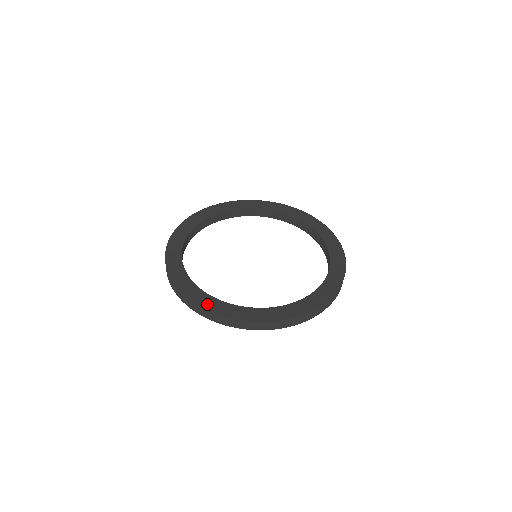
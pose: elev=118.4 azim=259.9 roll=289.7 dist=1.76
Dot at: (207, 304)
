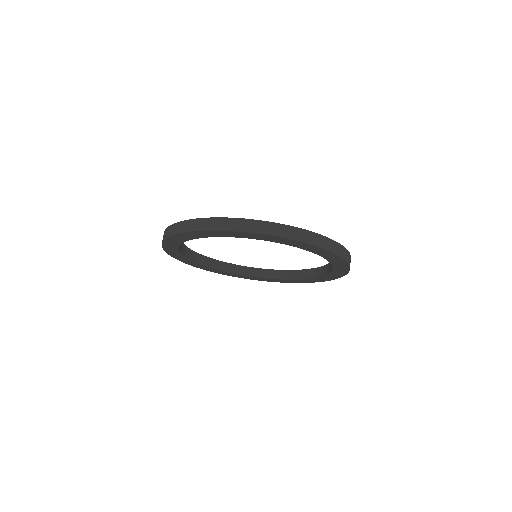
Dot at: occluded
